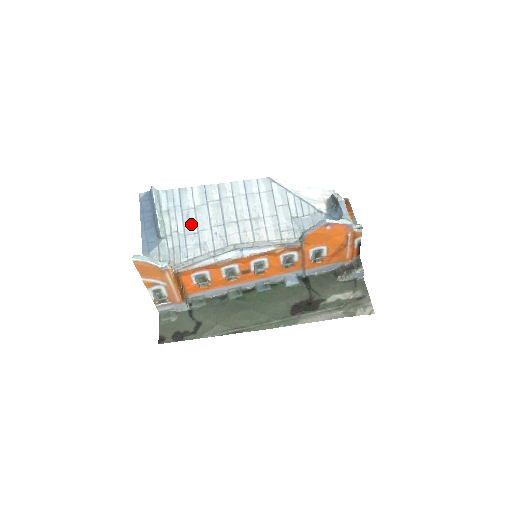
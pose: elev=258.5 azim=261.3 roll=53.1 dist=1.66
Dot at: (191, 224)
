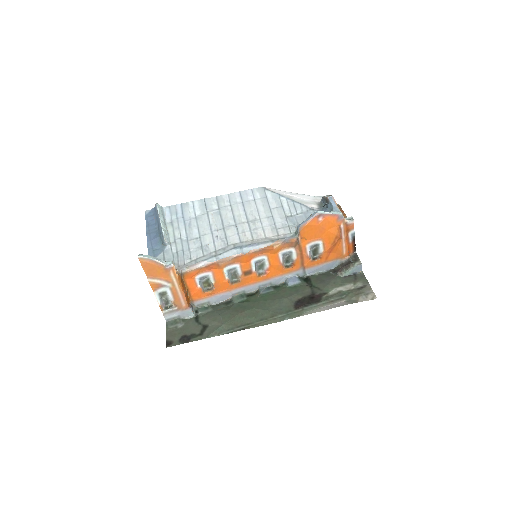
Dot at: (193, 231)
